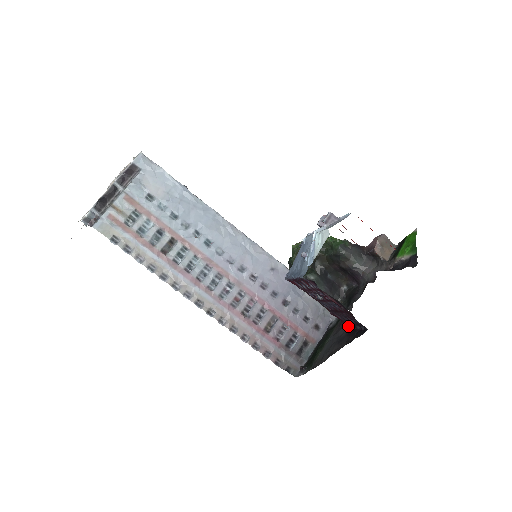
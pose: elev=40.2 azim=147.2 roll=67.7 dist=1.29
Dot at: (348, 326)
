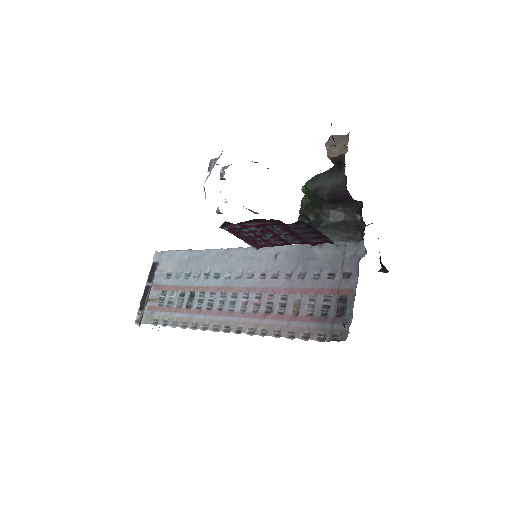
Dot at: (332, 242)
